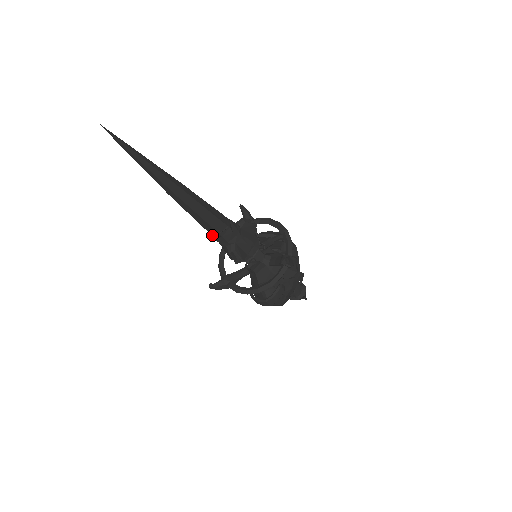
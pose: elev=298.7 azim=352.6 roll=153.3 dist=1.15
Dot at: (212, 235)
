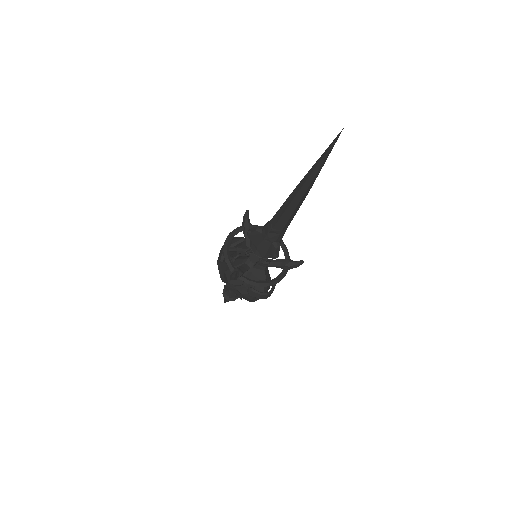
Dot at: (272, 231)
